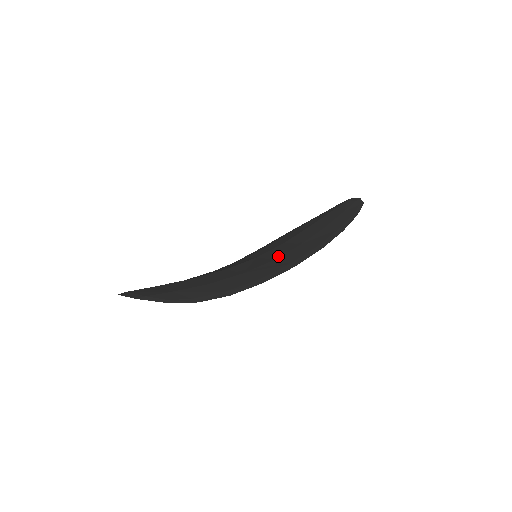
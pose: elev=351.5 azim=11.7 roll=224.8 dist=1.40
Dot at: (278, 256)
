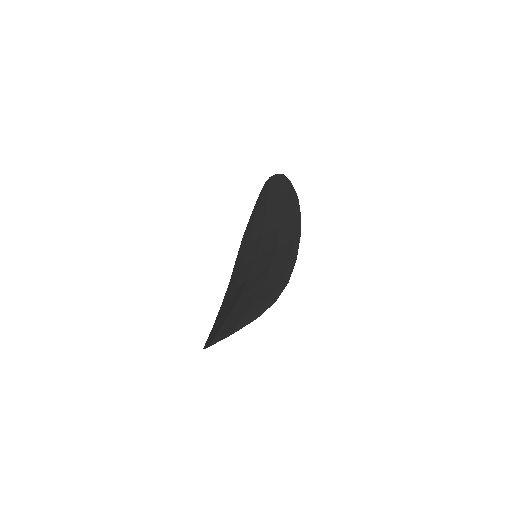
Dot at: (276, 242)
